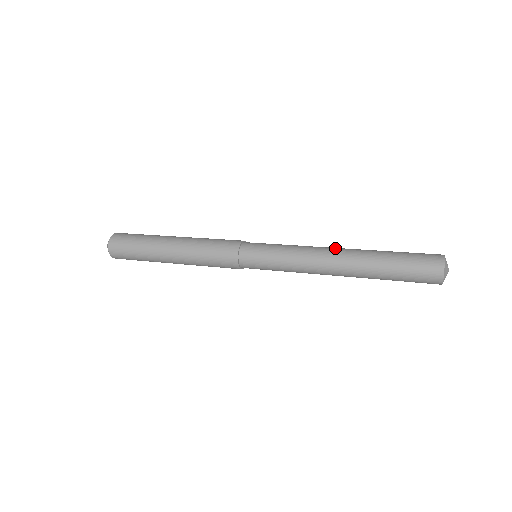
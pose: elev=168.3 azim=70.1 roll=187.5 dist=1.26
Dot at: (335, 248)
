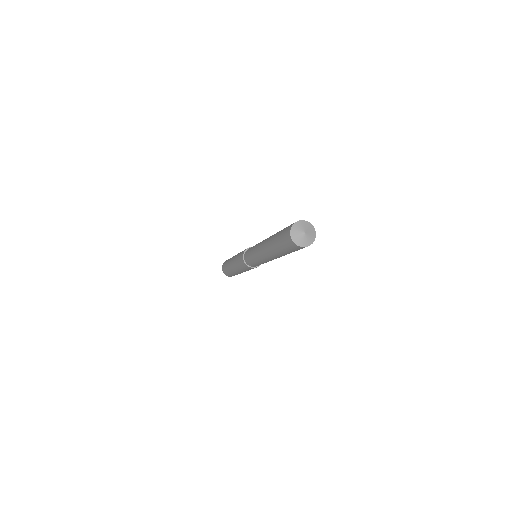
Dot at: (264, 241)
